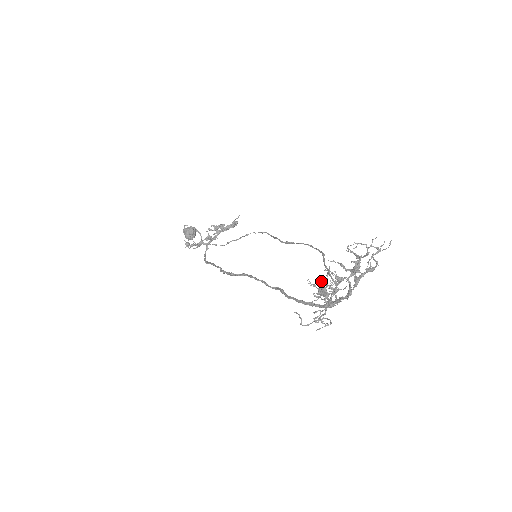
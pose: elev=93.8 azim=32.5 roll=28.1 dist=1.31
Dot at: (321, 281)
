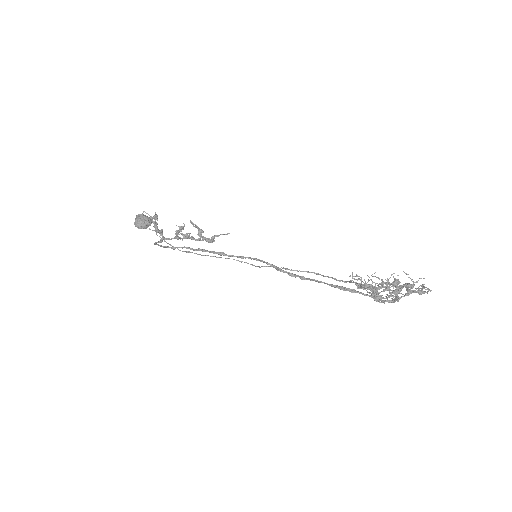
Dot at: occluded
